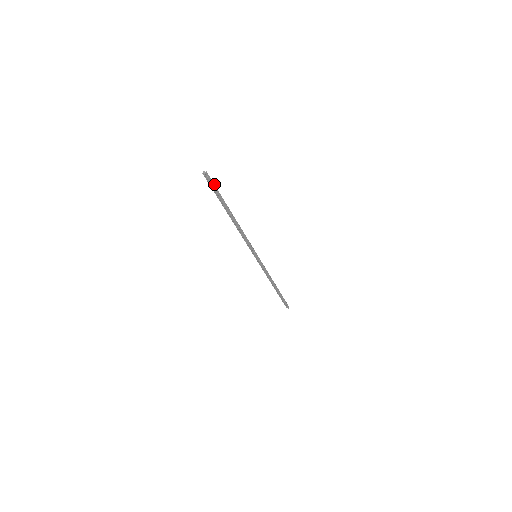
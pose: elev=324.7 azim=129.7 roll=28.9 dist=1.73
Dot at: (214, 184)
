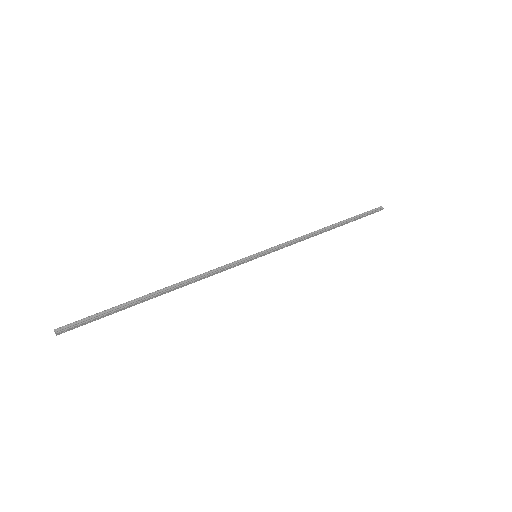
Dot at: (86, 321)
